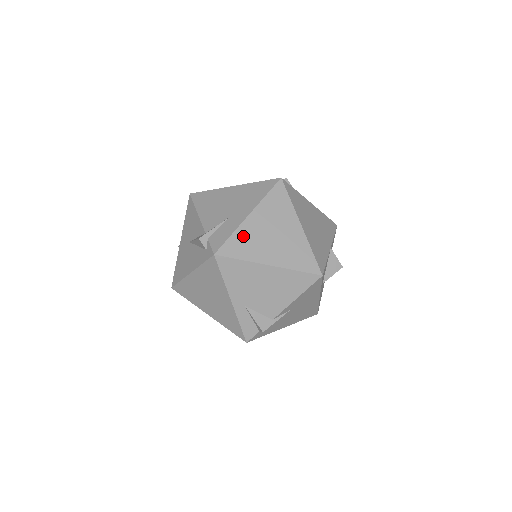
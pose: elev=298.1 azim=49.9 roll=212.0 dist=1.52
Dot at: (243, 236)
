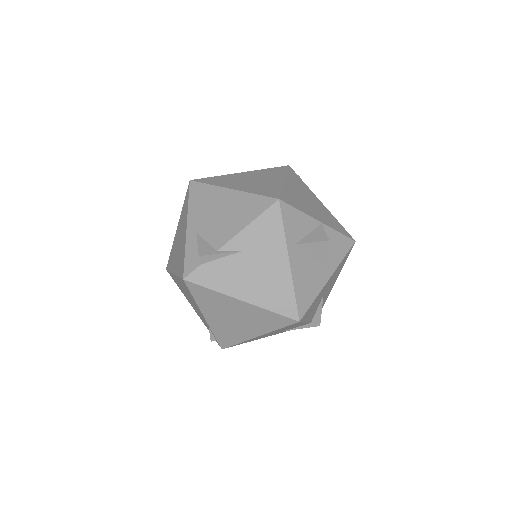
Dot at: (224, 178)
